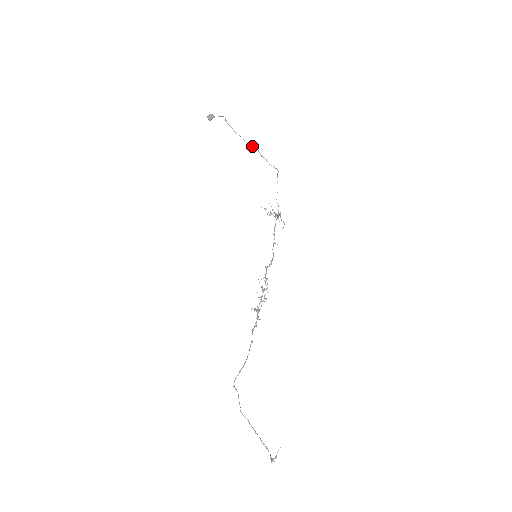
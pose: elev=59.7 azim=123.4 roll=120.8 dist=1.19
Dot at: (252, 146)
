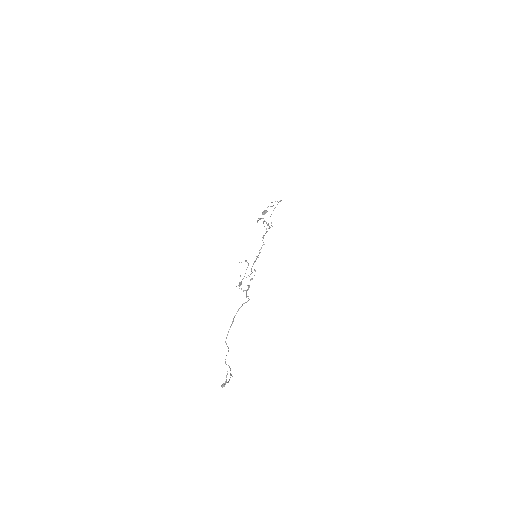
Dot at: occluded
